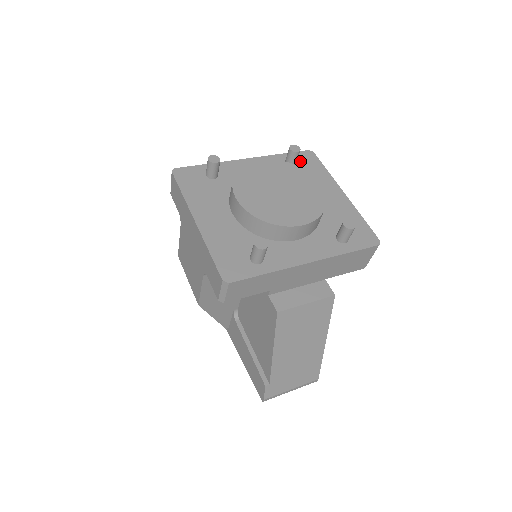
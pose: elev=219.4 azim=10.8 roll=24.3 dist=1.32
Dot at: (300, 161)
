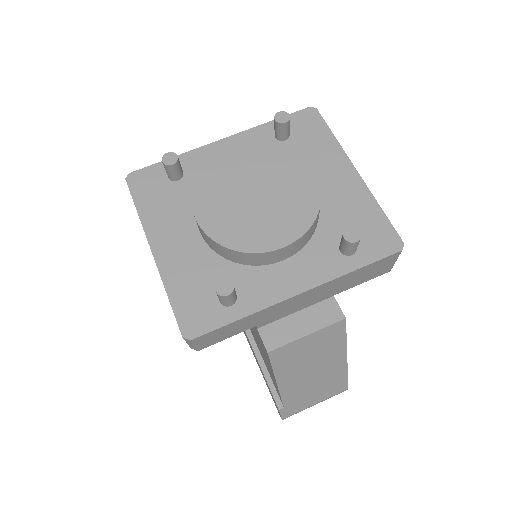
Dot at: (296, 128)
